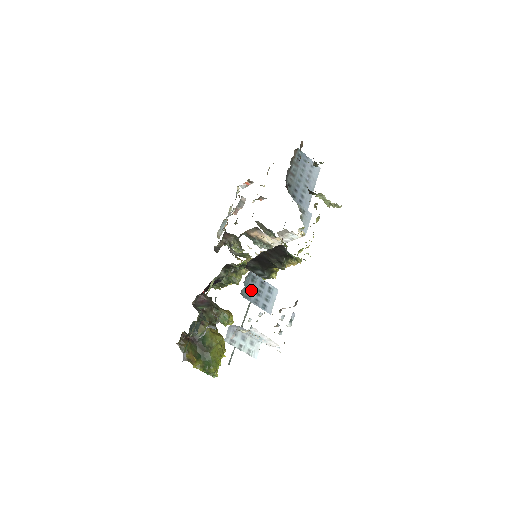
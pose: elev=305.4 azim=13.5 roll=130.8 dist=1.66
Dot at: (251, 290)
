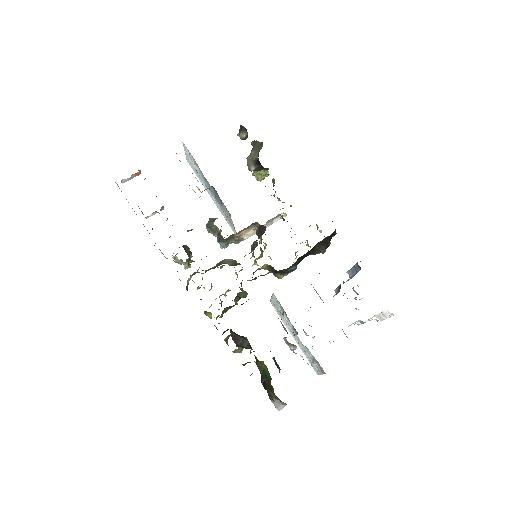
Dot at: occluded
